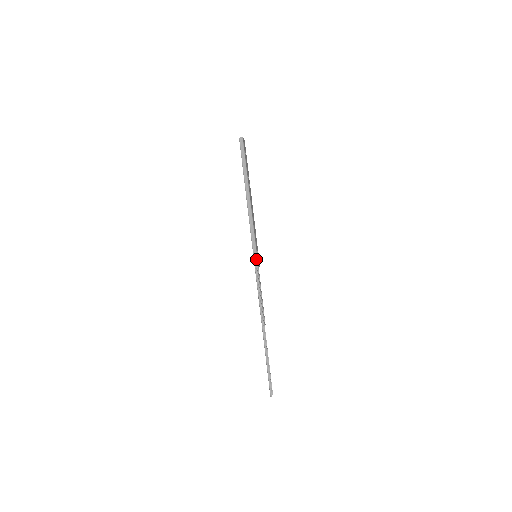
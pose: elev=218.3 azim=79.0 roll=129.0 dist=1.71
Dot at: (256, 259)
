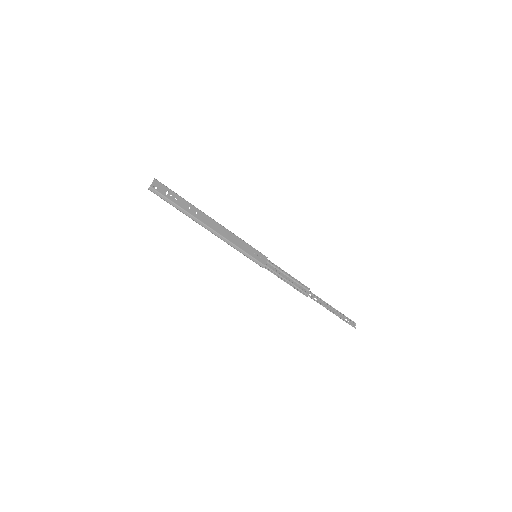
Dot at: (257, 262)
